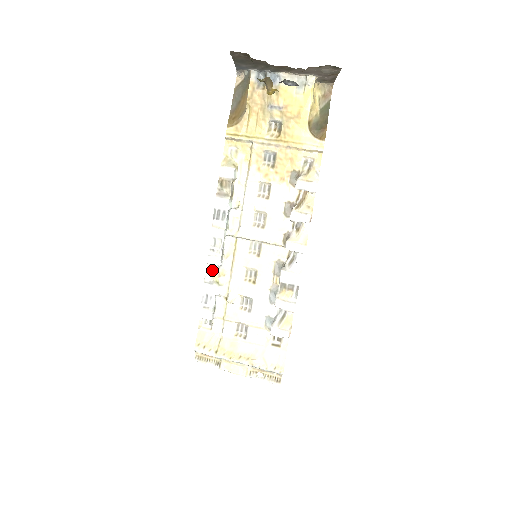
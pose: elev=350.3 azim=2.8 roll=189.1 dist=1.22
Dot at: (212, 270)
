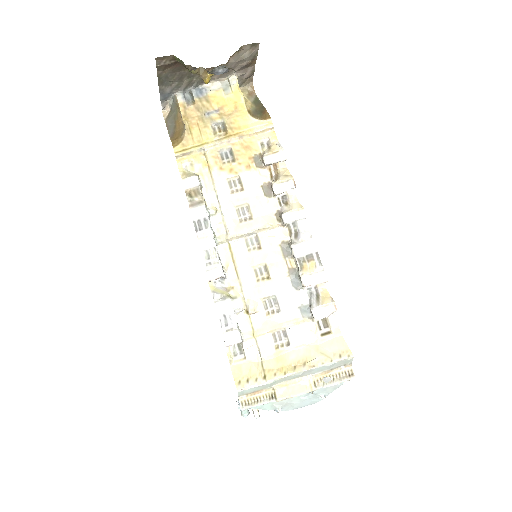
Dot at: (217, 289)
